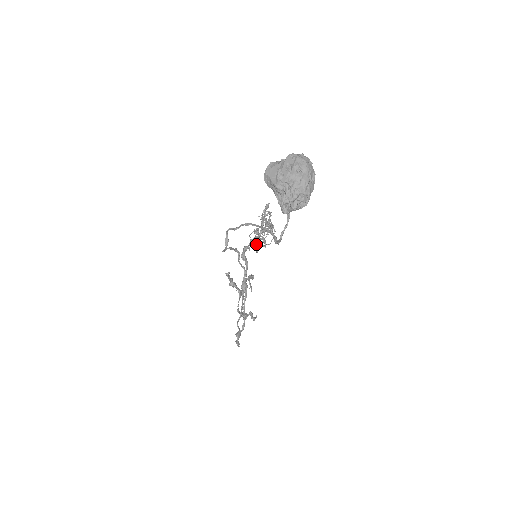
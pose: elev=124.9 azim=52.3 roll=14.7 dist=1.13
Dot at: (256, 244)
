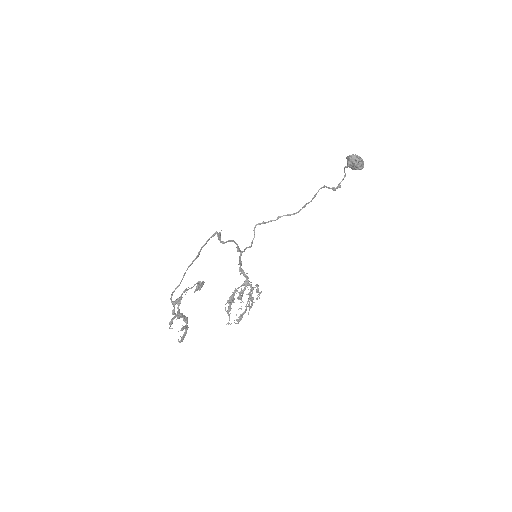
Dot at: (230, 301)
